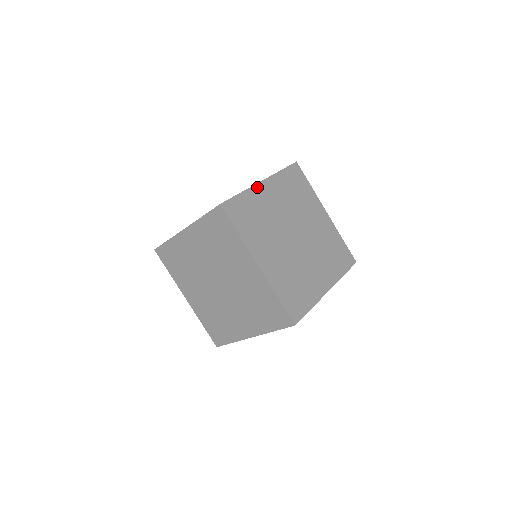
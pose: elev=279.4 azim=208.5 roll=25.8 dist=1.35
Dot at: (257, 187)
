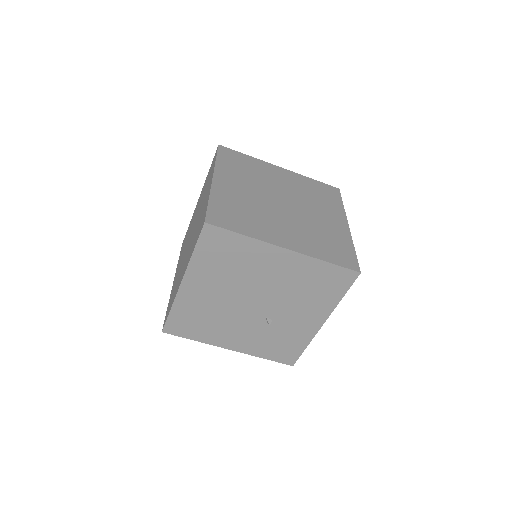
Dot at: (270, 165)
